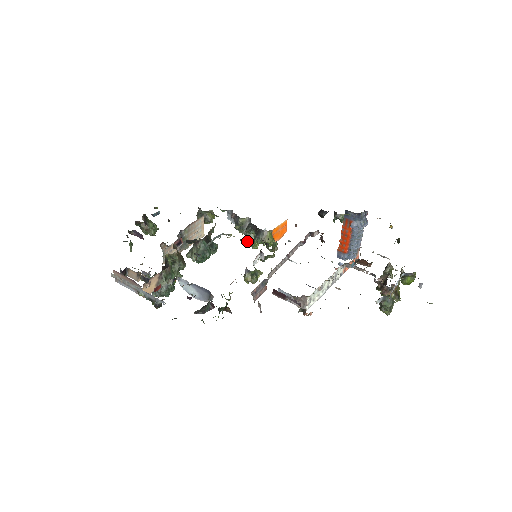
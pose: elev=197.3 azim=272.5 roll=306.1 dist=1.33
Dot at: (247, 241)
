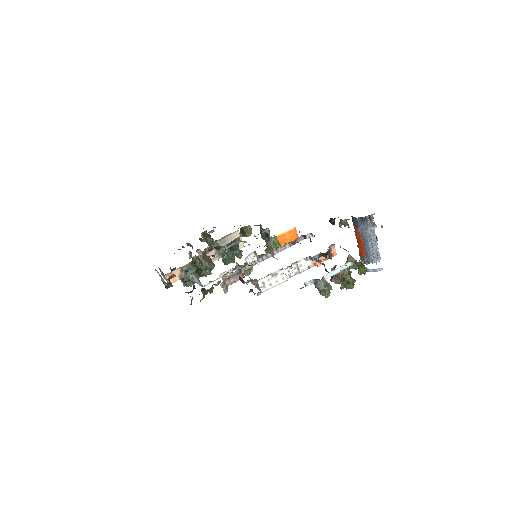
Dot at: occluded
